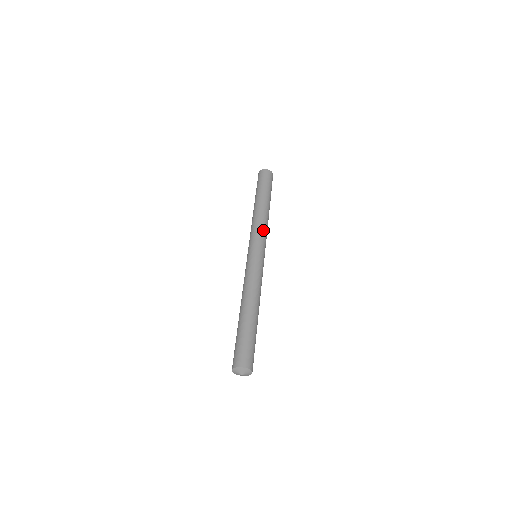
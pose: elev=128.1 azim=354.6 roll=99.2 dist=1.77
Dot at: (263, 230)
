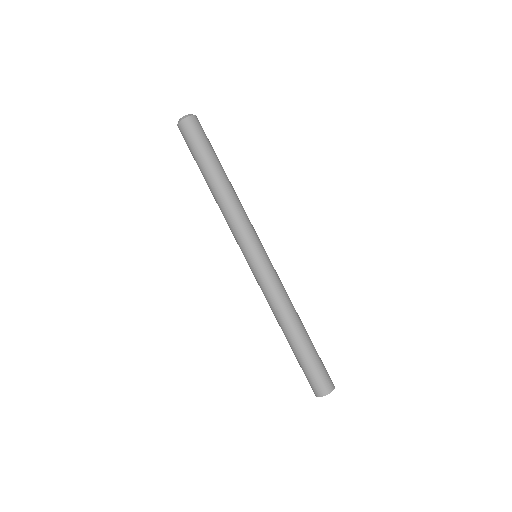
Dot at: (248, 220)
